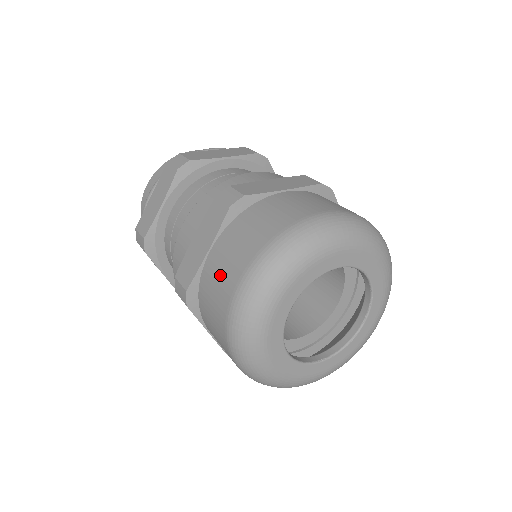
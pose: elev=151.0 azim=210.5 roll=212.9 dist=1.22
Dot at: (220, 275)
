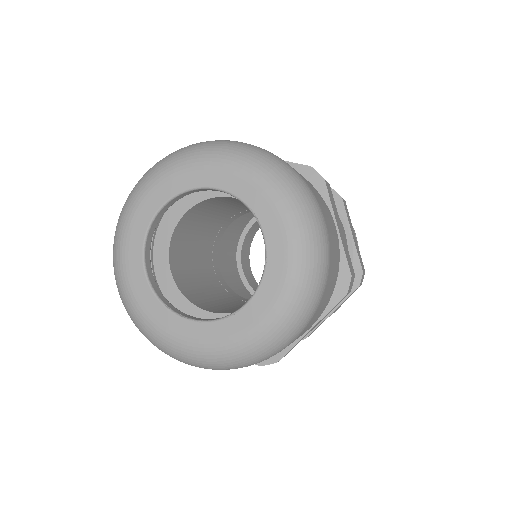
Dot at: occluded
